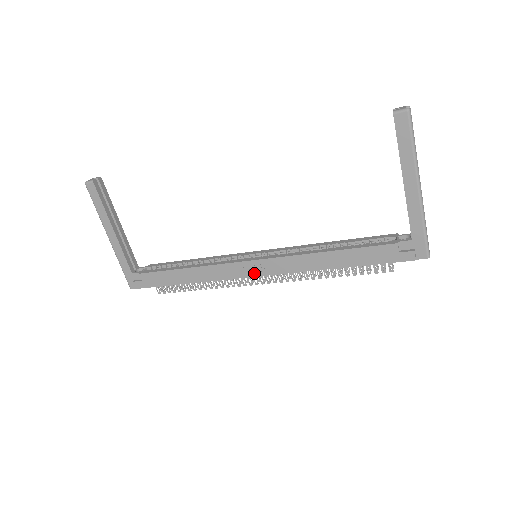
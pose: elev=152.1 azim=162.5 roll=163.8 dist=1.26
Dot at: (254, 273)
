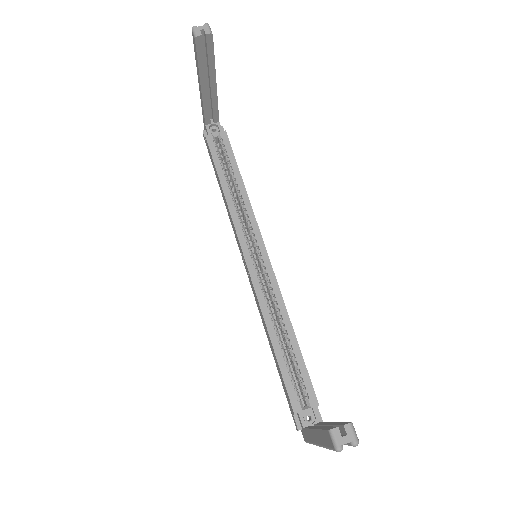
Dot at: (244, 262)
